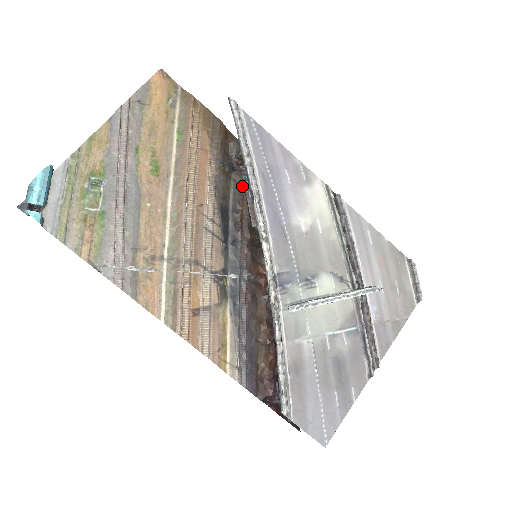
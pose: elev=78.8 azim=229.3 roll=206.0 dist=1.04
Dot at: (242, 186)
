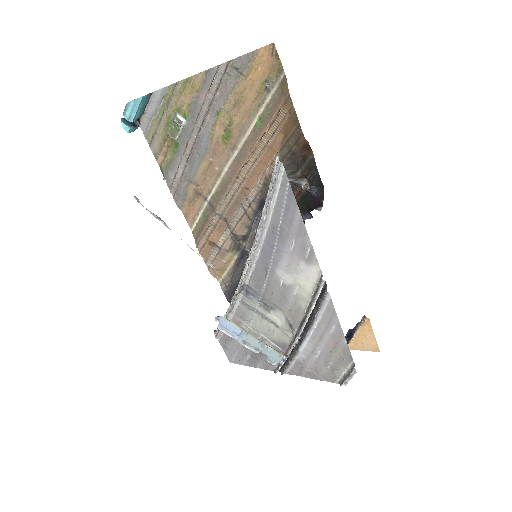
Dot at: occluded
